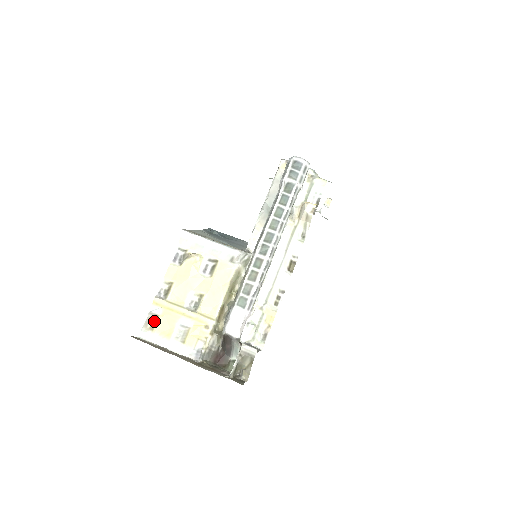
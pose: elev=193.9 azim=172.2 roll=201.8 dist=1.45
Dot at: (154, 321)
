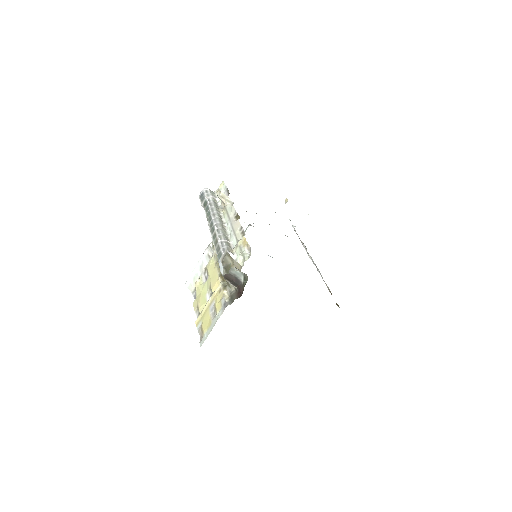
Dot at: (202, 330)
